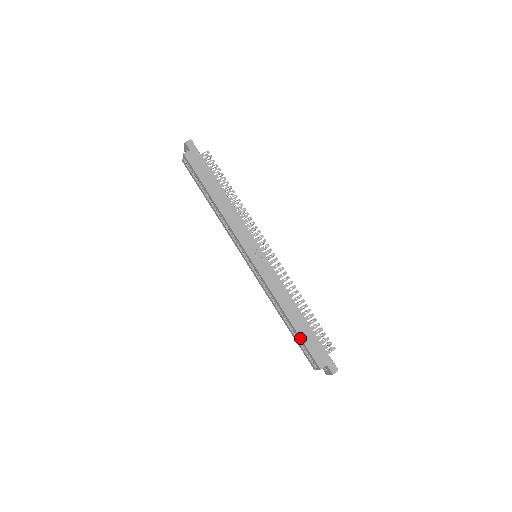
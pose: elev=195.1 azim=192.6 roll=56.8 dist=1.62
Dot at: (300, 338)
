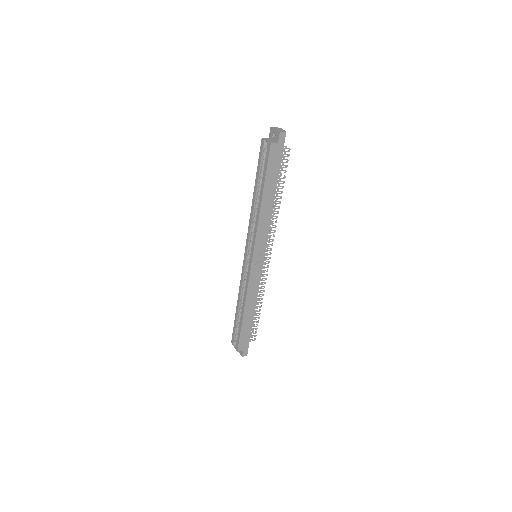
Dot at: (241, 328)
